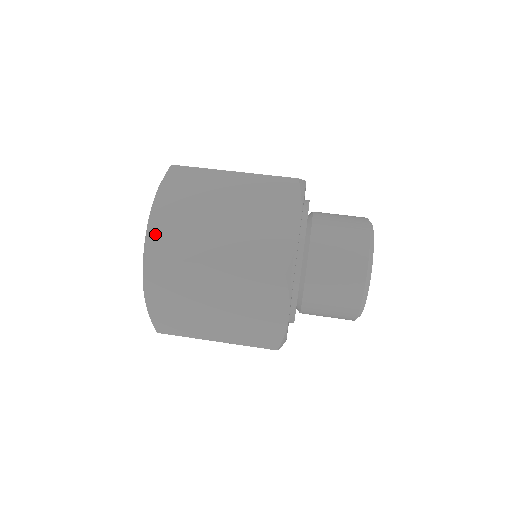
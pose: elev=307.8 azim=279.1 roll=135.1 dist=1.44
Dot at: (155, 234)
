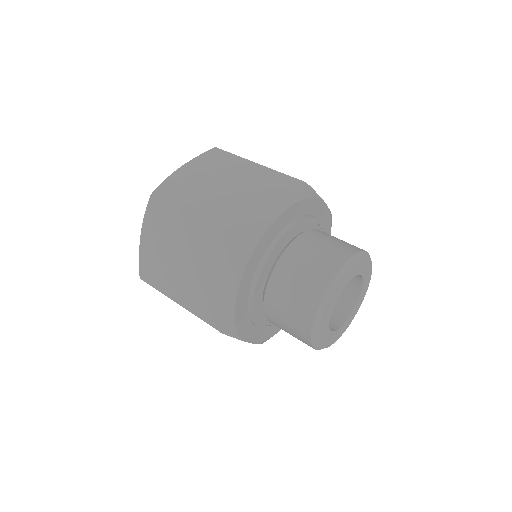
Dot at: (143, 261)
